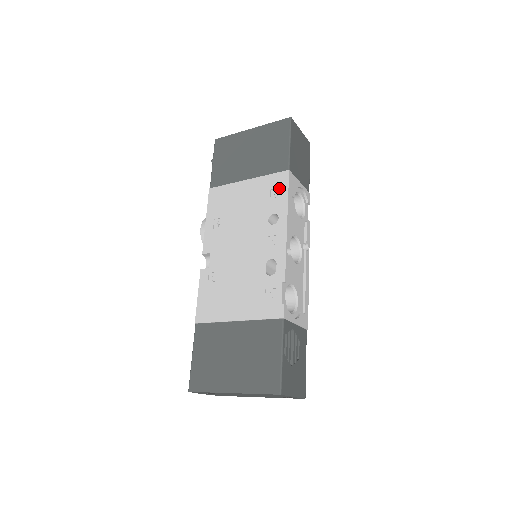
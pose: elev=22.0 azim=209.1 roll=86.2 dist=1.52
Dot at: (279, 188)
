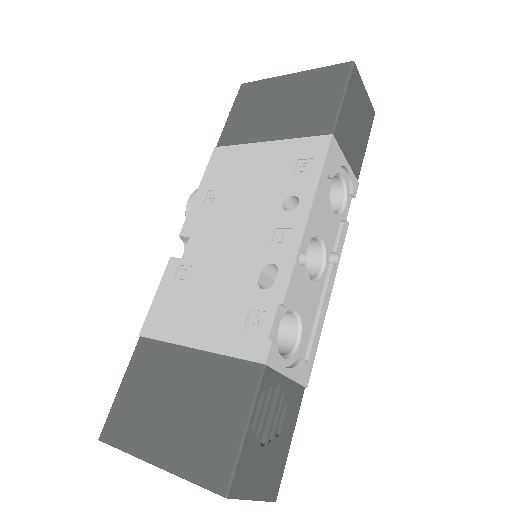
Dot at: (311, 159)
